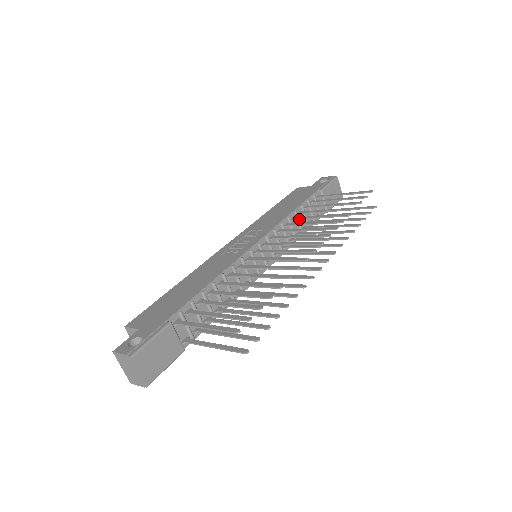
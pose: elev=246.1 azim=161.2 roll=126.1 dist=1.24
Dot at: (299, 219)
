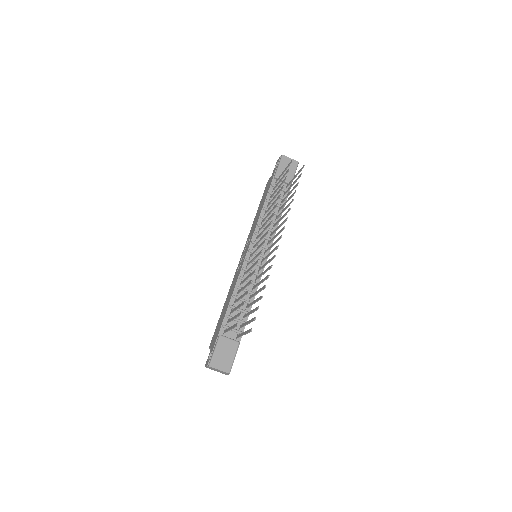
Dot at: occluded
